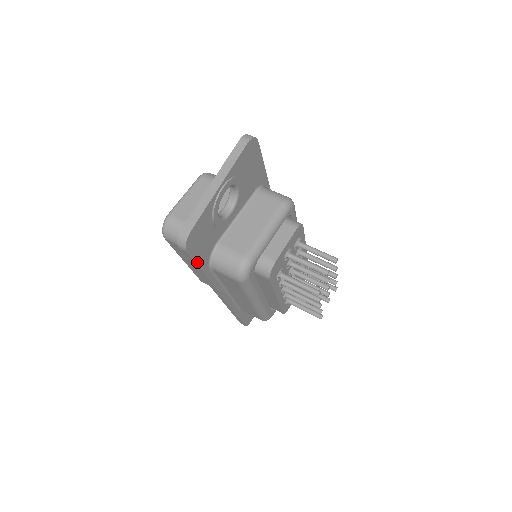
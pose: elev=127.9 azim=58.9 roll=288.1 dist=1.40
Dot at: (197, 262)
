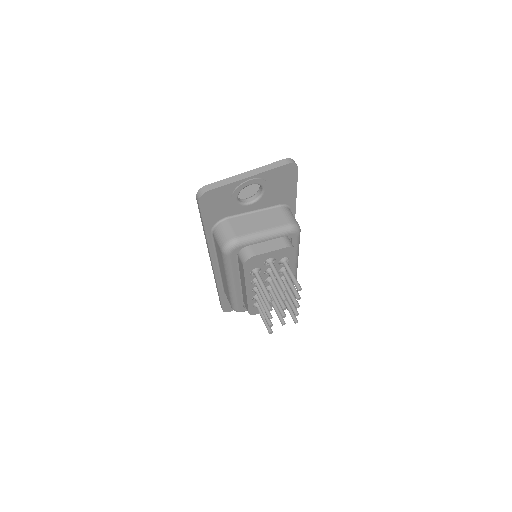
Dot at: (203, 218)
